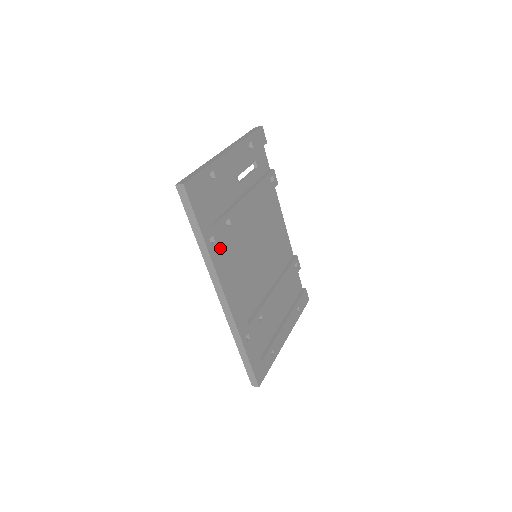
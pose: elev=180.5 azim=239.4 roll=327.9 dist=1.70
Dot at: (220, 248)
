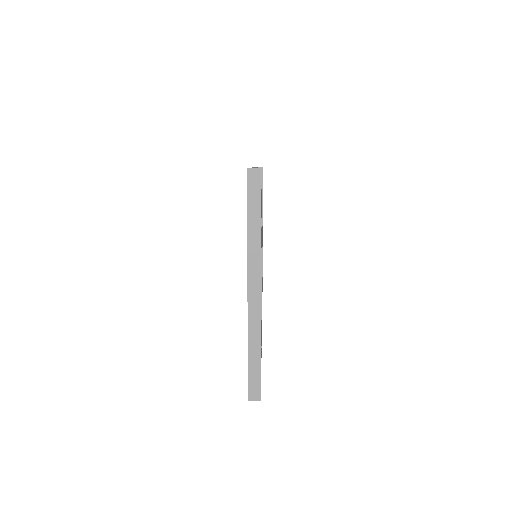
Dot at: occluded
